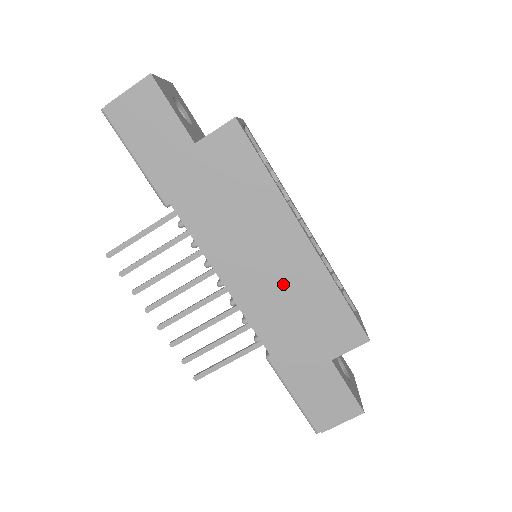
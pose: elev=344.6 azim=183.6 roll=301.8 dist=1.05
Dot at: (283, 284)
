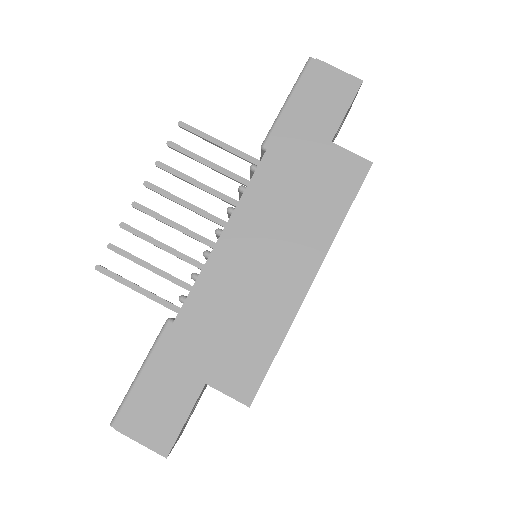
Dot at: (255, 287)
